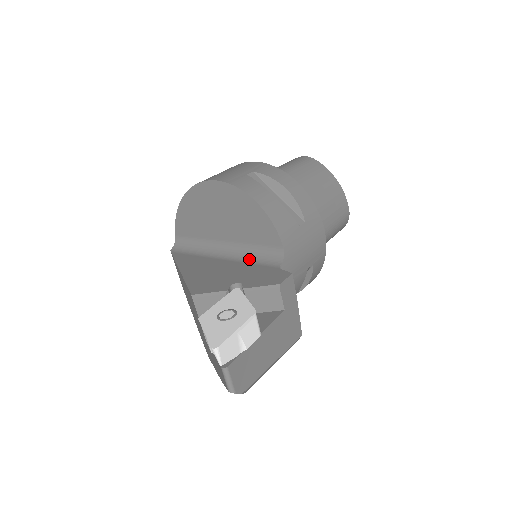
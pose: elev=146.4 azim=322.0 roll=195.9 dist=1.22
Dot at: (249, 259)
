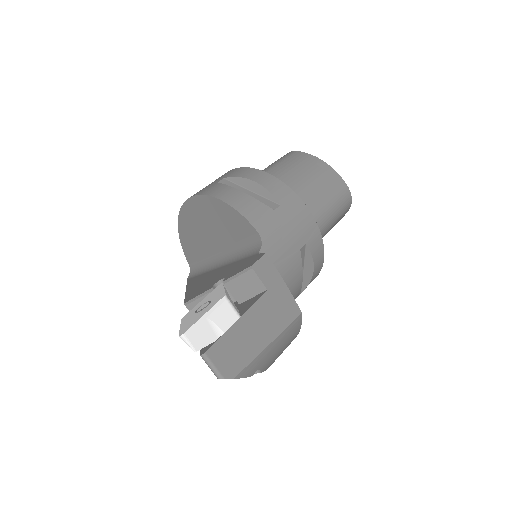
Dot at: (238, 257)
